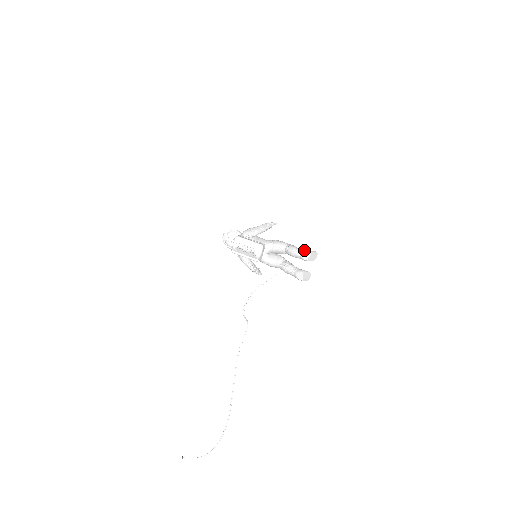
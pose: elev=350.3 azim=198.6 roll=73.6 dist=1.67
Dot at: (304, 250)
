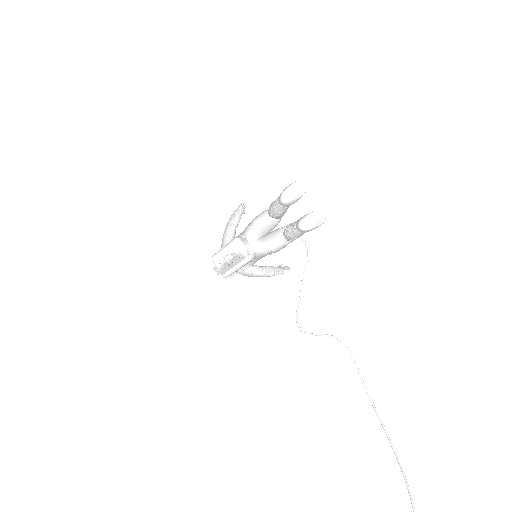
Dot at: occluded
